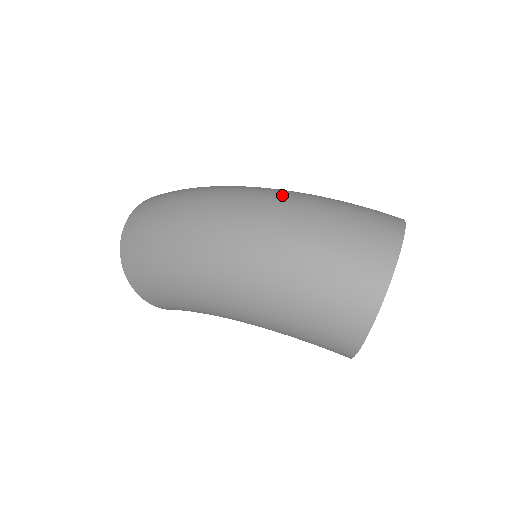
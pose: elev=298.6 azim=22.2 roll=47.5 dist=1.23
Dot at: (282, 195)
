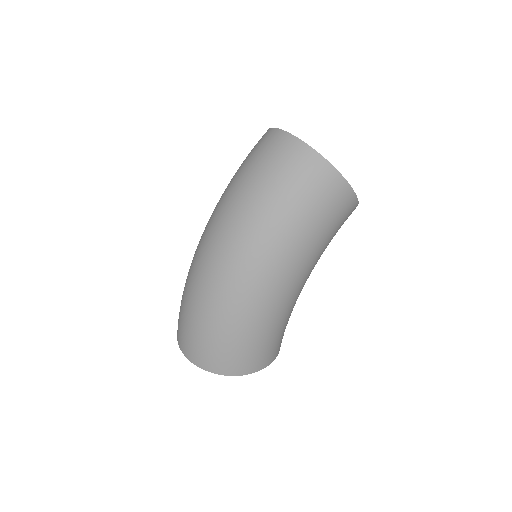
Dot at: (215, 210)
